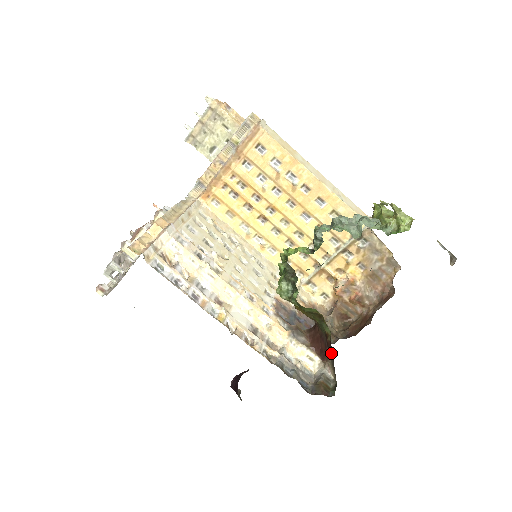
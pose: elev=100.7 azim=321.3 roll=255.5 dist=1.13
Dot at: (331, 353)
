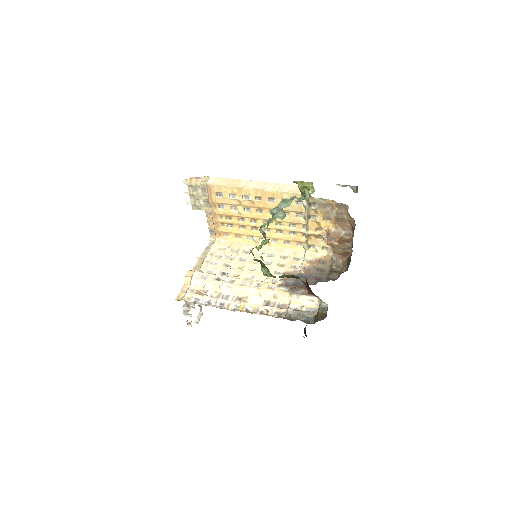
Dot at: occluded
